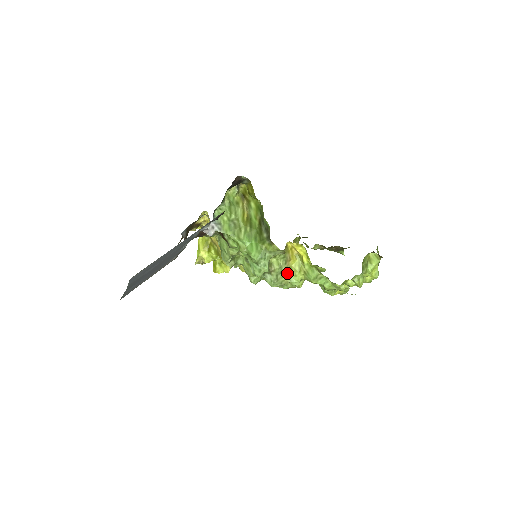
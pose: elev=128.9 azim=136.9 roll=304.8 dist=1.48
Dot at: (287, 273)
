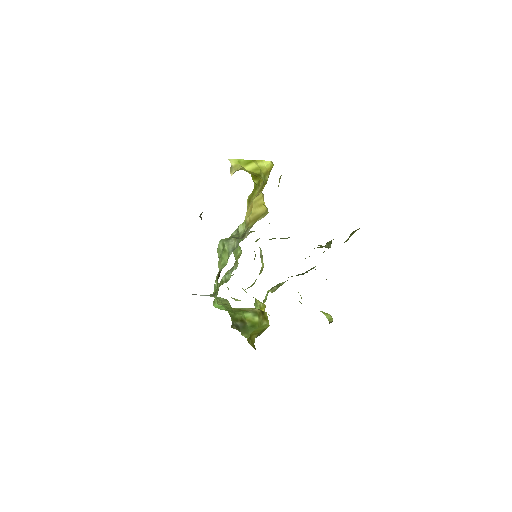
Dot at: occluded
